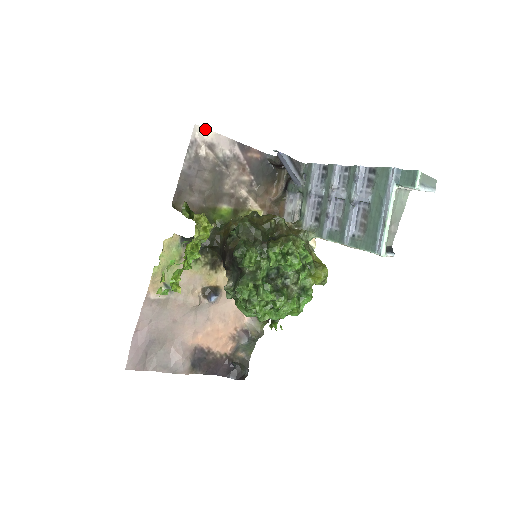
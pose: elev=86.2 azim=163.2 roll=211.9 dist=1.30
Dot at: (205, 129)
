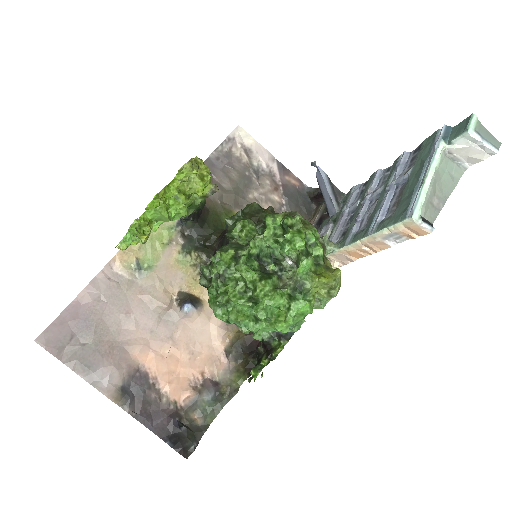
Dot at: (247, 134)
